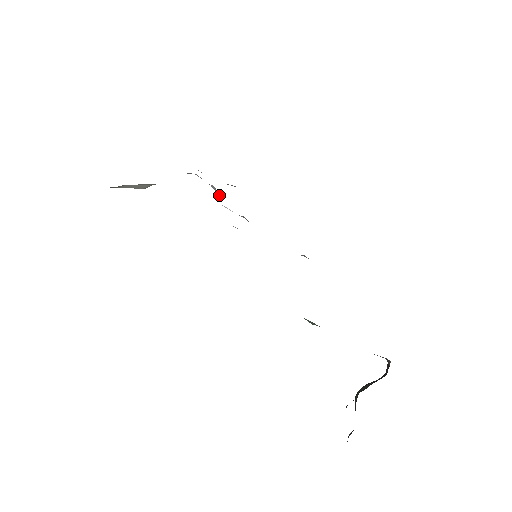
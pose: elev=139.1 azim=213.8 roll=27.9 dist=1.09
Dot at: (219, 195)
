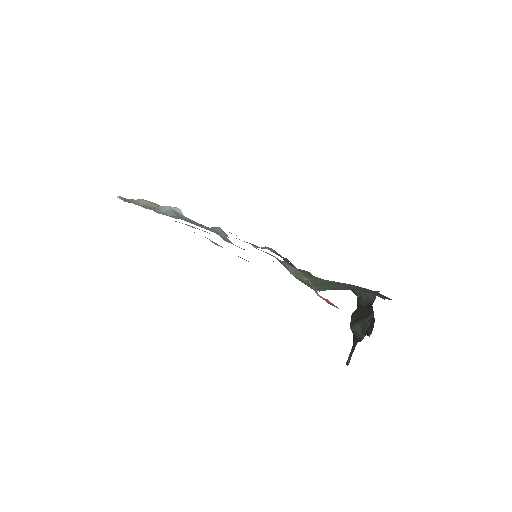
Dot at: (168, 215)
